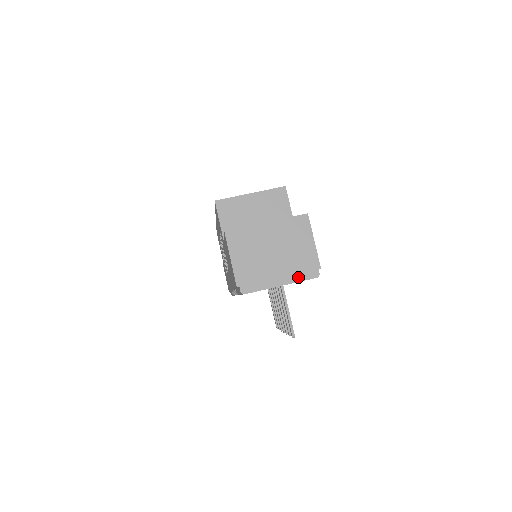
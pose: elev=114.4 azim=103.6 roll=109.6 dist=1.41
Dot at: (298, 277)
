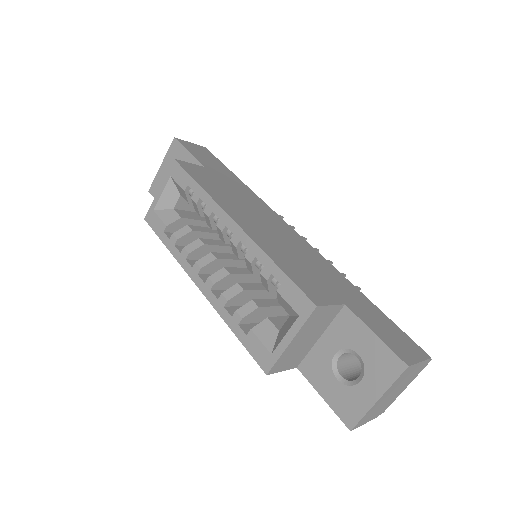
Dot at: (417, 375)
